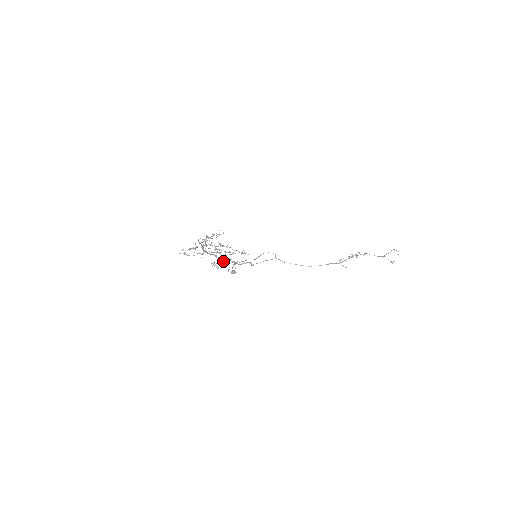
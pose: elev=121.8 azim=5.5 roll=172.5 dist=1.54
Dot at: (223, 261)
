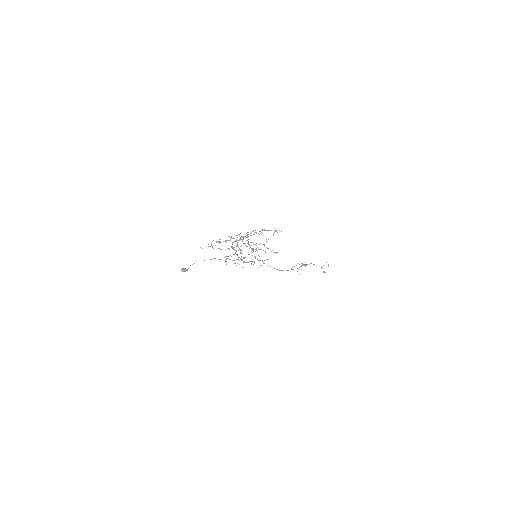
Dot at: (243, 258)
